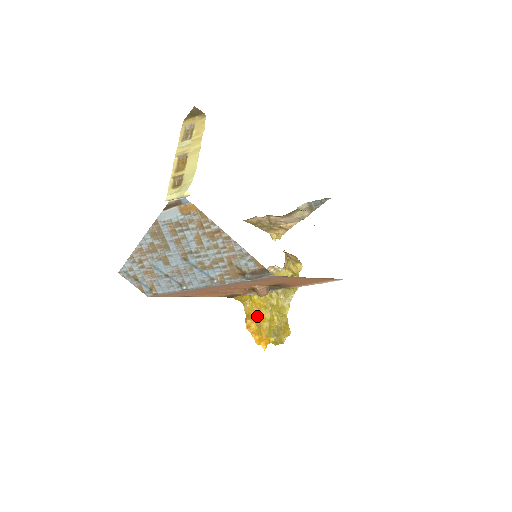
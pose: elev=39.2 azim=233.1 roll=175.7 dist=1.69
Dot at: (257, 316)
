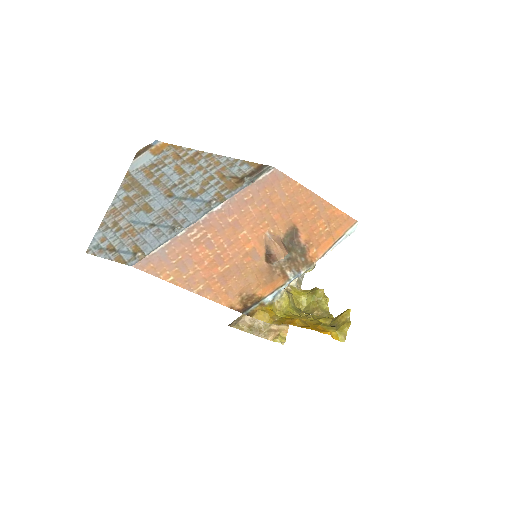
Dot at: occluded
